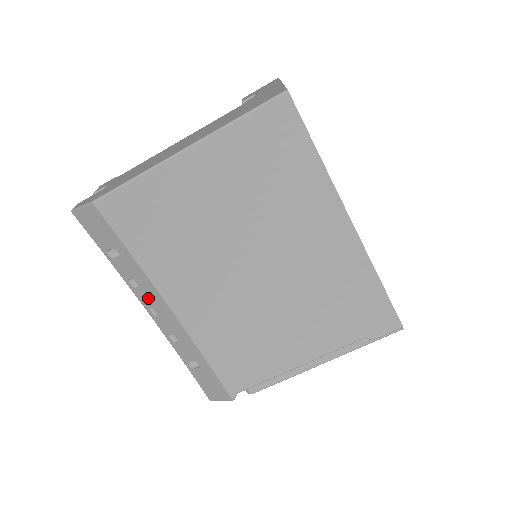
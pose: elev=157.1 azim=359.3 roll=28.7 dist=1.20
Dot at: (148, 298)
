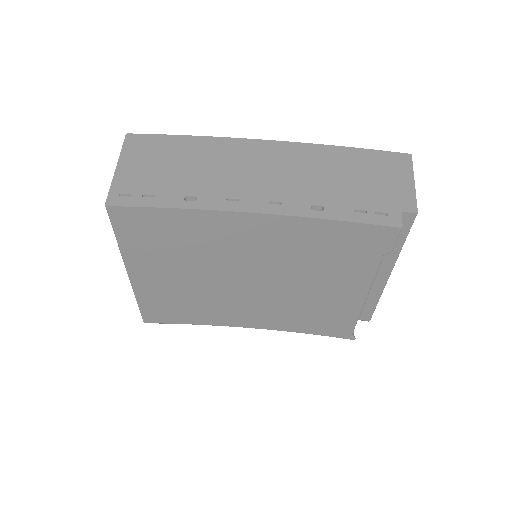
Dot at: occluded
